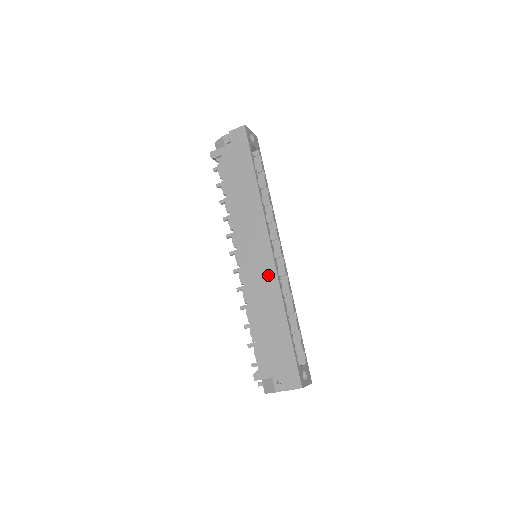
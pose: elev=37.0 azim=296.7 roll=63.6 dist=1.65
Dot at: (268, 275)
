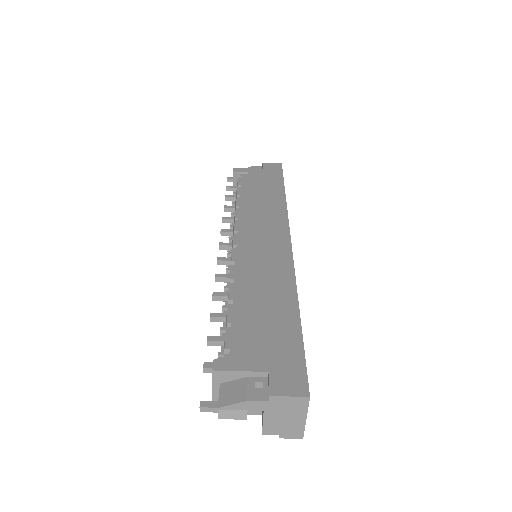
Dot at: (279, 259)
